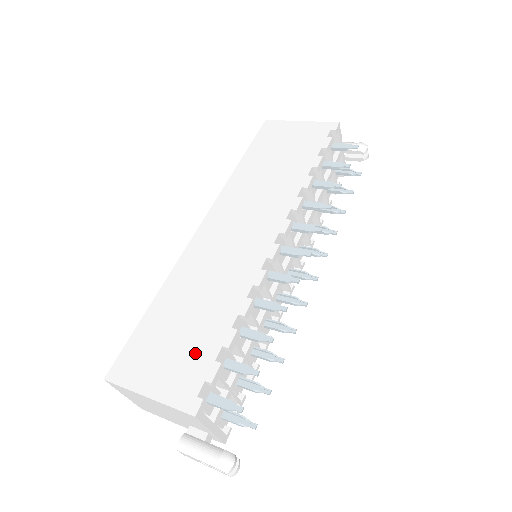
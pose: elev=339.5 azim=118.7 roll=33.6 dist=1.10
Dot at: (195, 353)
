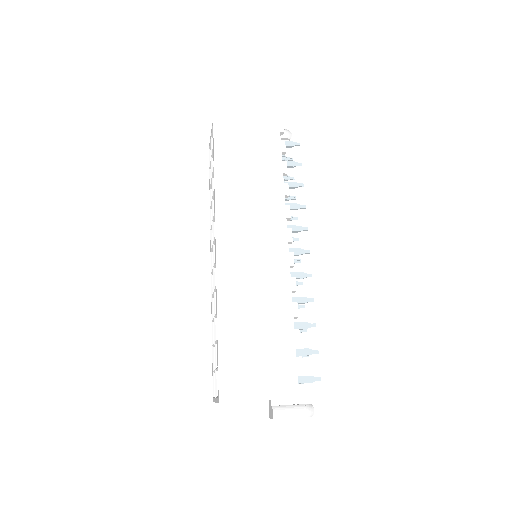
Dot at: (279, 356)
